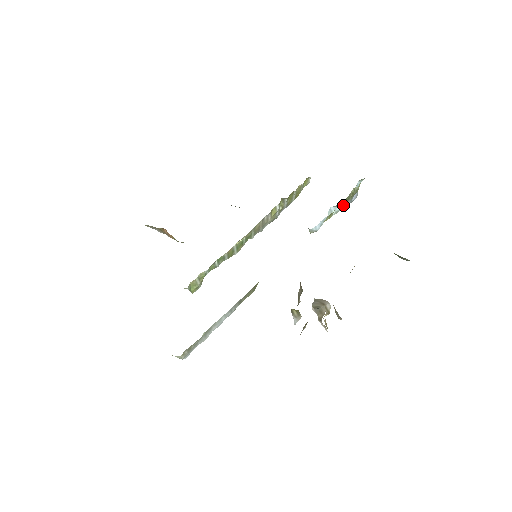
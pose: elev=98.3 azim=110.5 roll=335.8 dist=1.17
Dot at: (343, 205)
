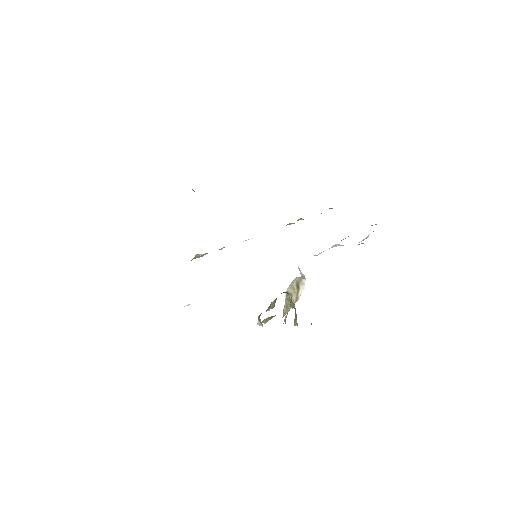
Dot at: occluded
